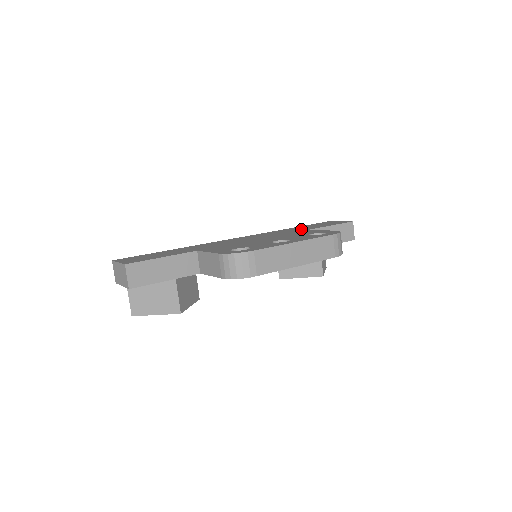
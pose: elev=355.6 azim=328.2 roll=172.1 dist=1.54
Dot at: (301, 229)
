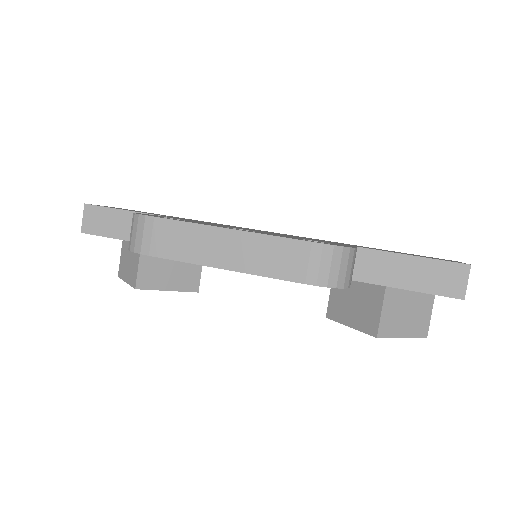
Dot at: occluded
